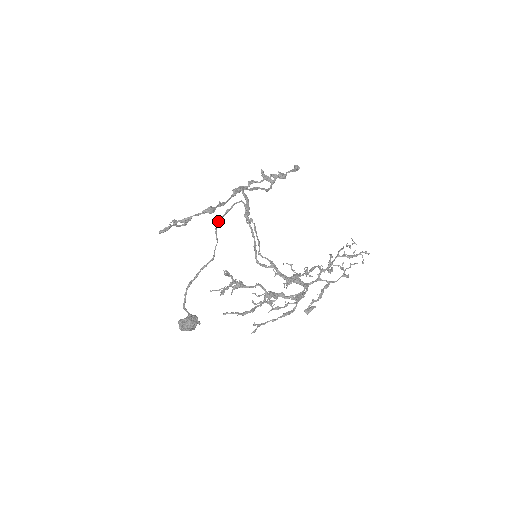
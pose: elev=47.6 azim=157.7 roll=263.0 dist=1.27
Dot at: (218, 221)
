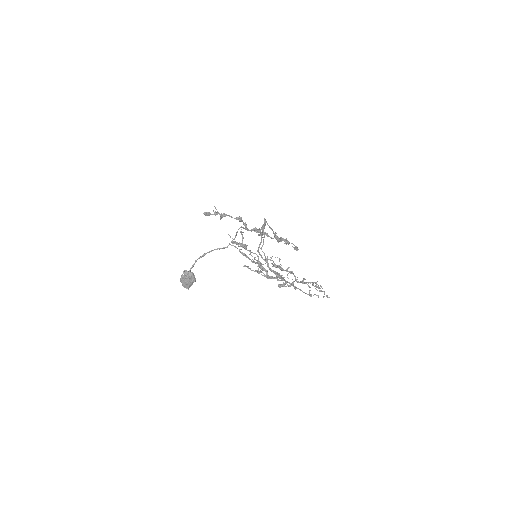
Dot at: (242, 227)
